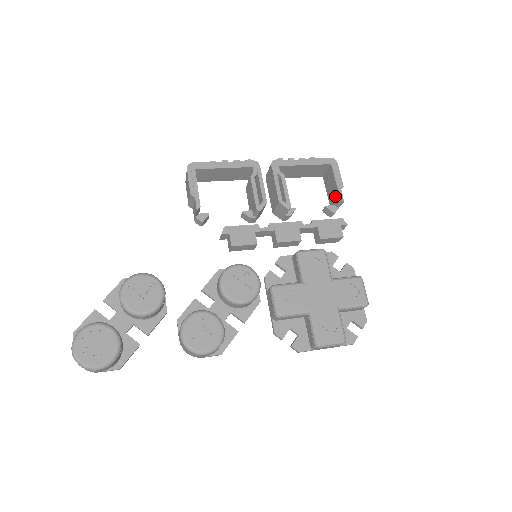
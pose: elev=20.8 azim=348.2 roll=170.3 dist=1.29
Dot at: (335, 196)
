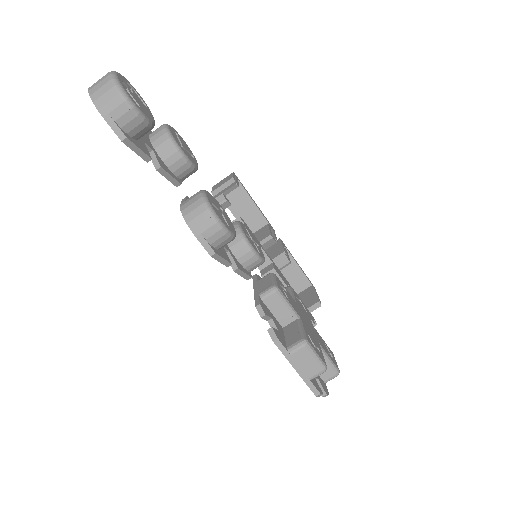
Dot at: (311, 302)
